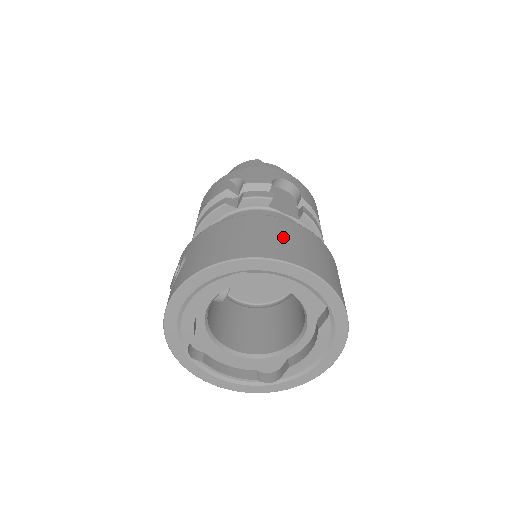
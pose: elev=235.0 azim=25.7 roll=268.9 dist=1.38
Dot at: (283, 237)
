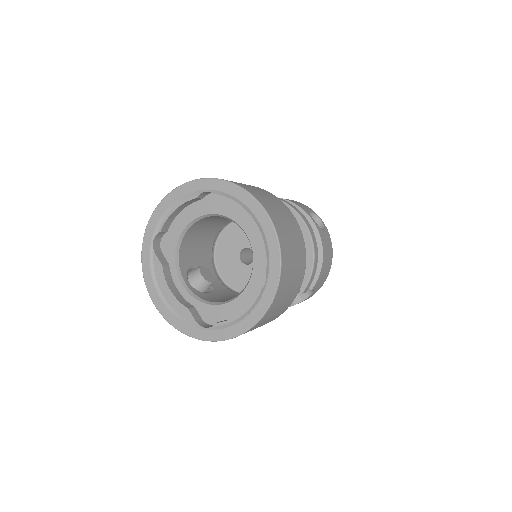
Dot at: occluded
